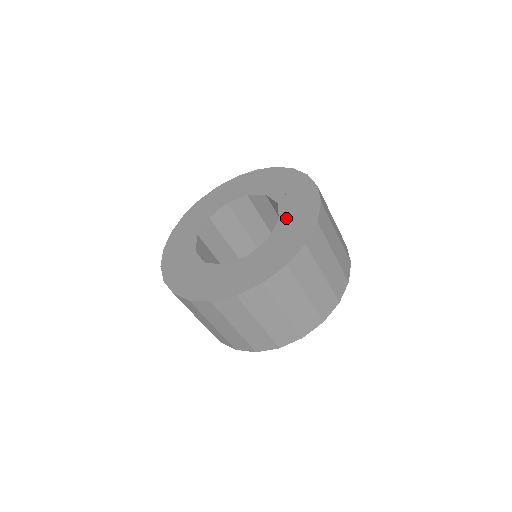
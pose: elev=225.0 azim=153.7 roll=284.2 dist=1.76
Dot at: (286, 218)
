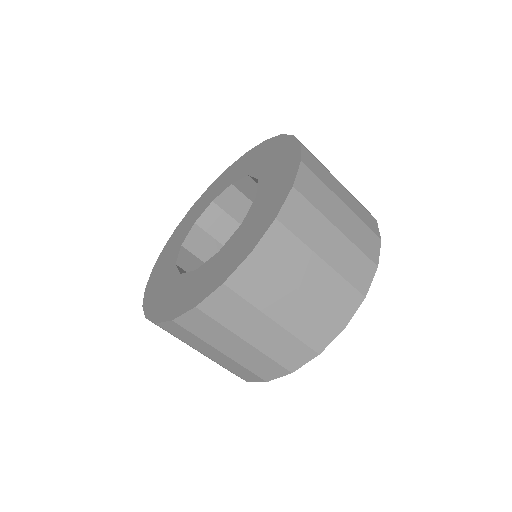
Dot at: (265, 171)
